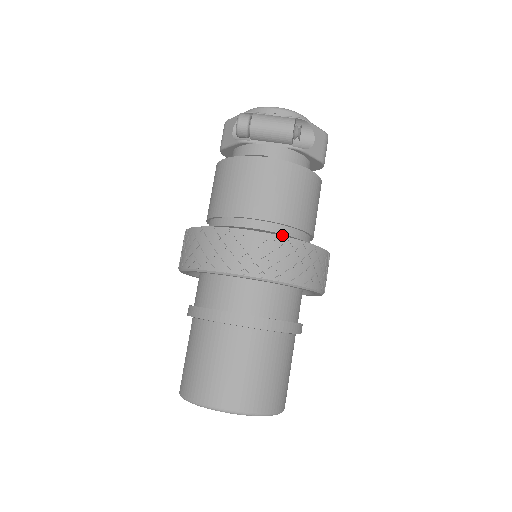
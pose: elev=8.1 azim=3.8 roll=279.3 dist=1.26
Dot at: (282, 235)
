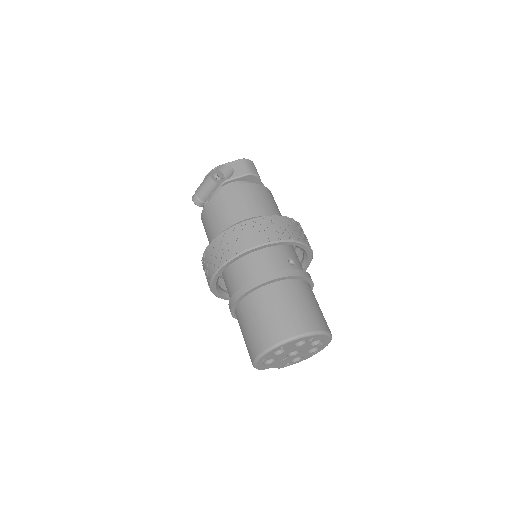
Dot at: (226, 231)
